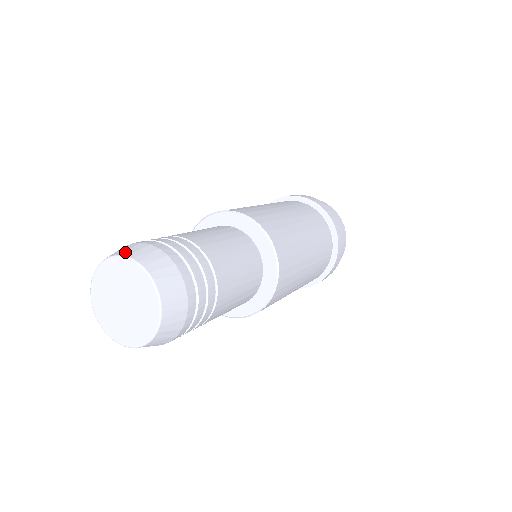
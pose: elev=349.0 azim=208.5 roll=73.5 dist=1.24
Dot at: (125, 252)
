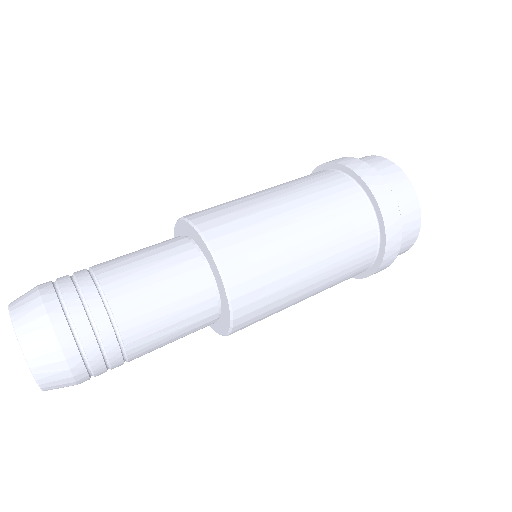
Dot at: (22, 327)
